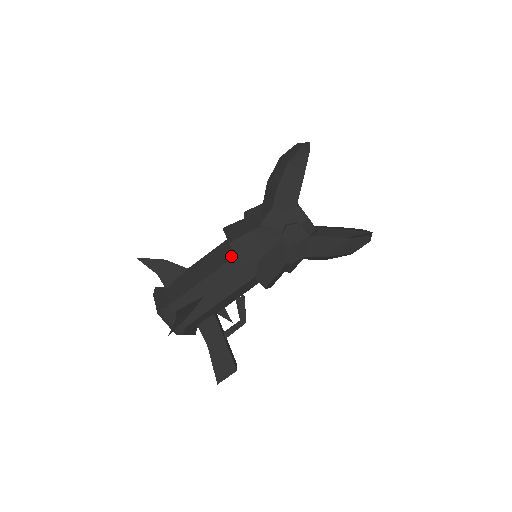
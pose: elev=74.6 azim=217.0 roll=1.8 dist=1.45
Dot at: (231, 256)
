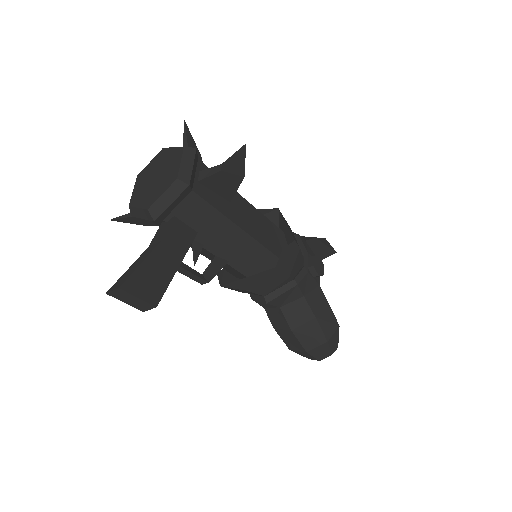
Dot at: (267, 218)
